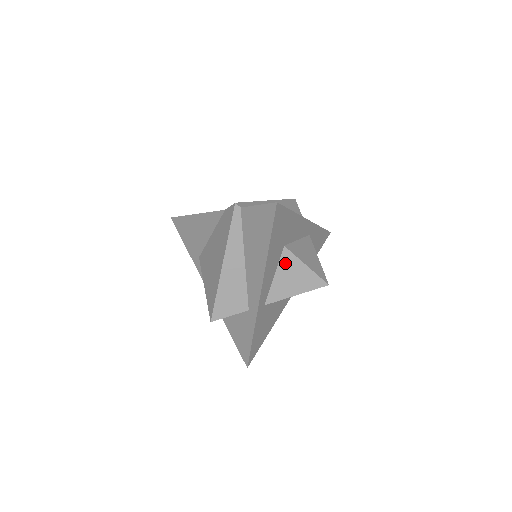
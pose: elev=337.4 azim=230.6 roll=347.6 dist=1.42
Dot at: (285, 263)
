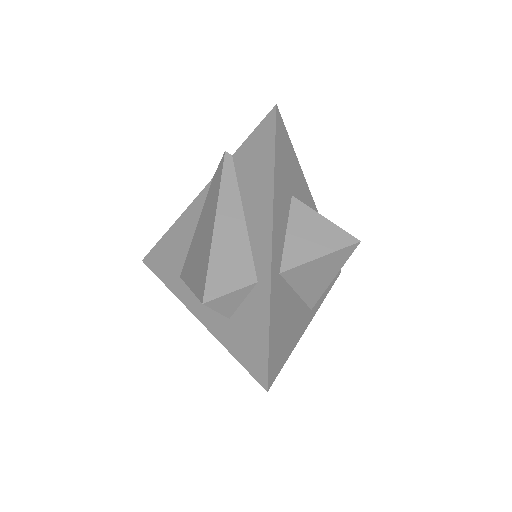
Dot at: (297, 216)
